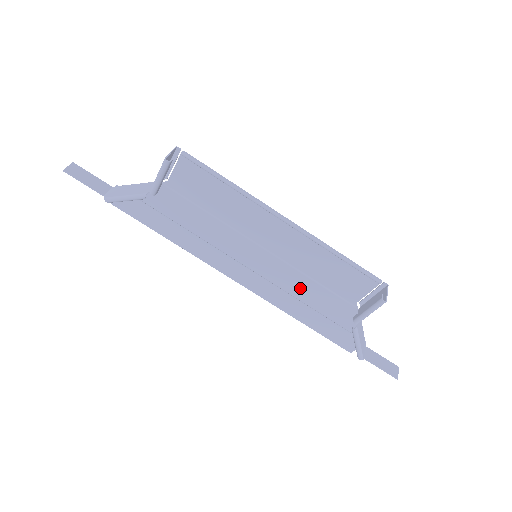
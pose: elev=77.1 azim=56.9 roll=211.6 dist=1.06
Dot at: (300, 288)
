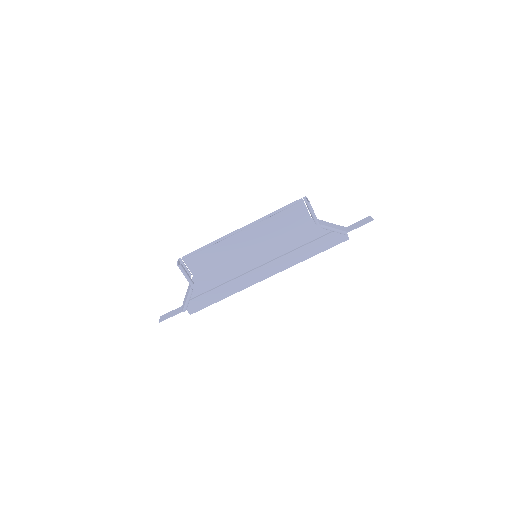
Dot at: (288, 244)
